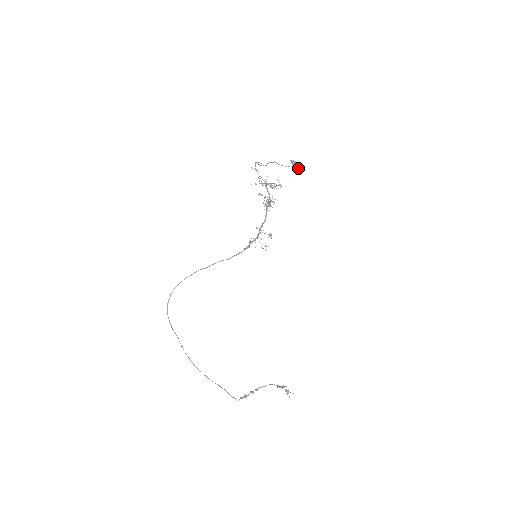
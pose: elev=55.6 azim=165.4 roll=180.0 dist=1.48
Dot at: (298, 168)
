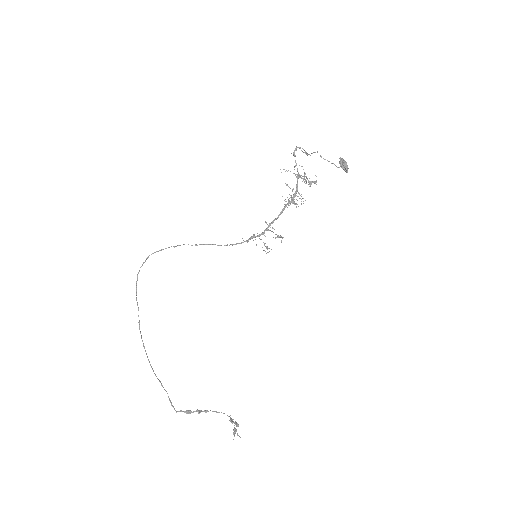
Dot at: (344, 169)
